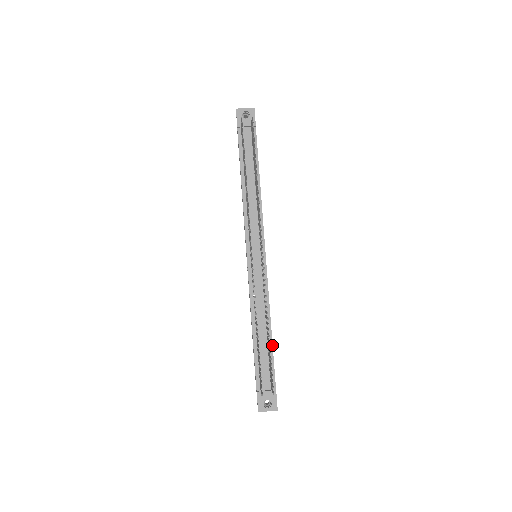
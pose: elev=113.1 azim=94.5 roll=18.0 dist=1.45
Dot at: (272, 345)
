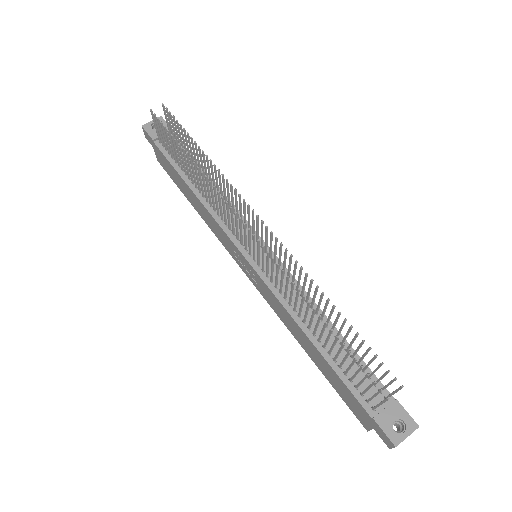
Dot at: (348, 343)
